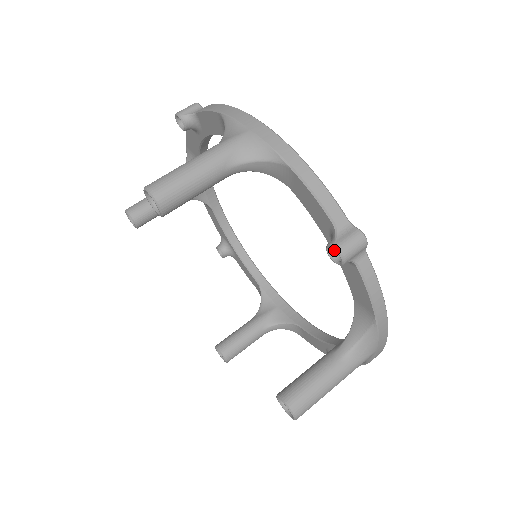
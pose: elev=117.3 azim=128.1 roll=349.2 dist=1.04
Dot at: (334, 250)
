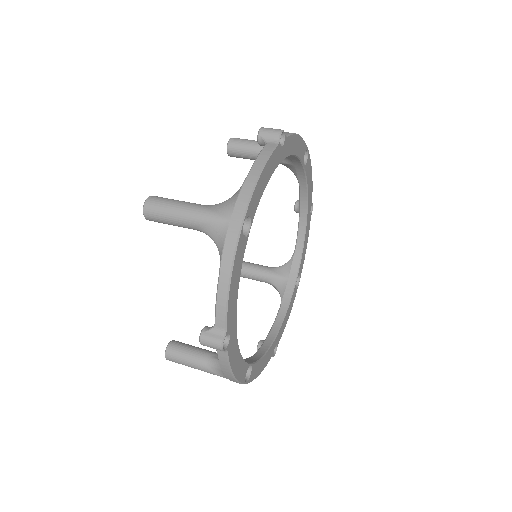
Dot at: occluded
